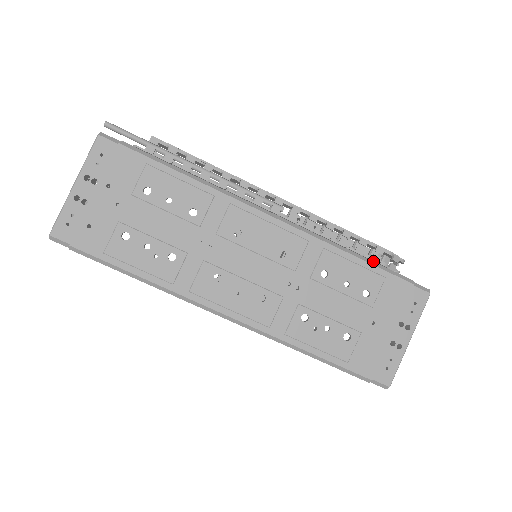
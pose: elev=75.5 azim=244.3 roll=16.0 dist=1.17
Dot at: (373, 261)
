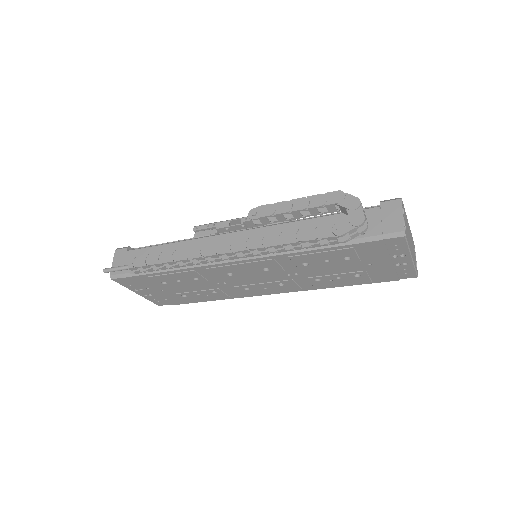
Dot at: (334, 242)
